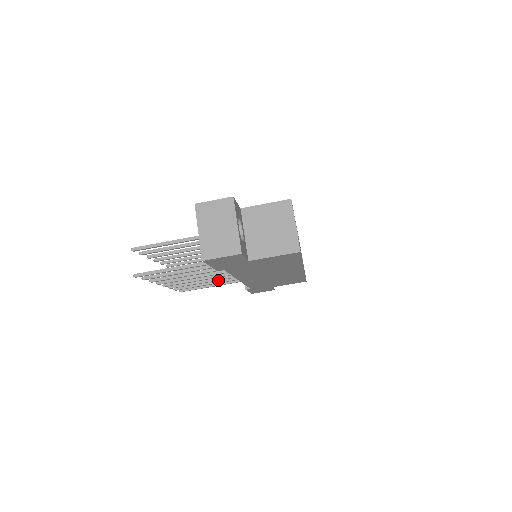
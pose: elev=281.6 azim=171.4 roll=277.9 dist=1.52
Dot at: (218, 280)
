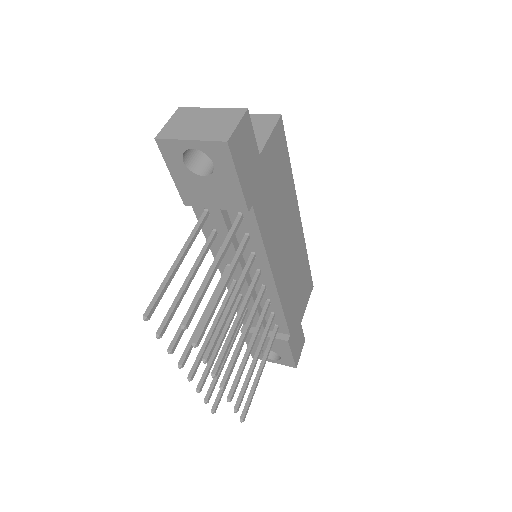
Dot at: (258, 332)
